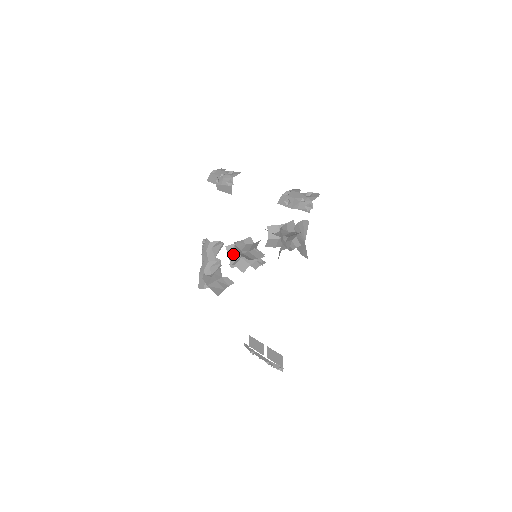
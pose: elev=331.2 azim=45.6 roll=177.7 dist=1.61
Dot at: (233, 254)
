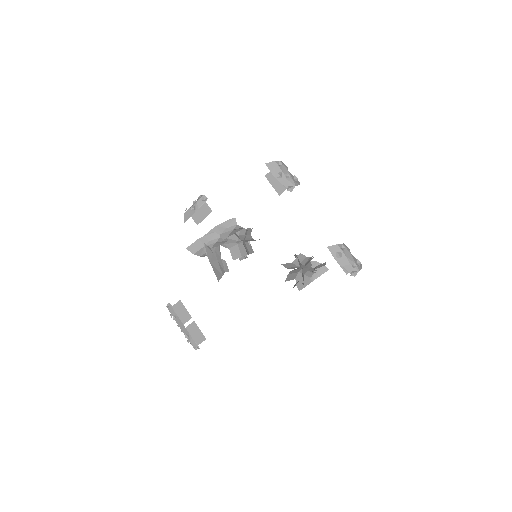
Dot at: (234, 237)
